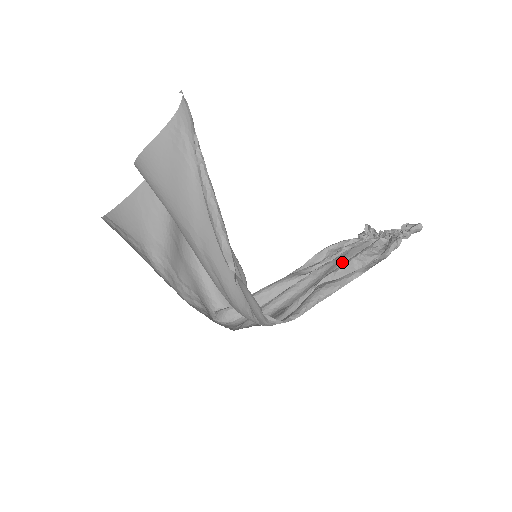
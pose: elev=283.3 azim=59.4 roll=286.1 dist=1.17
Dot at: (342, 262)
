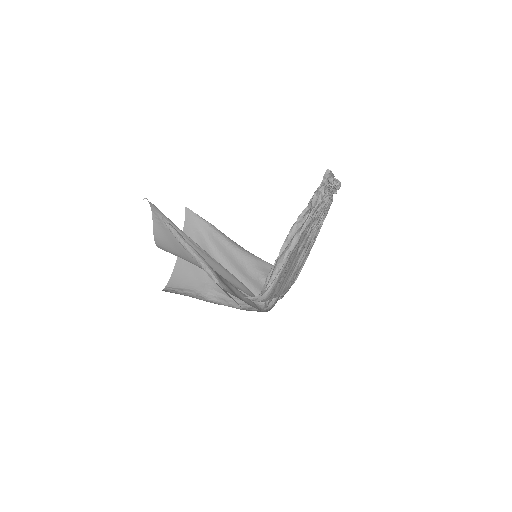
Dot at: occluded
